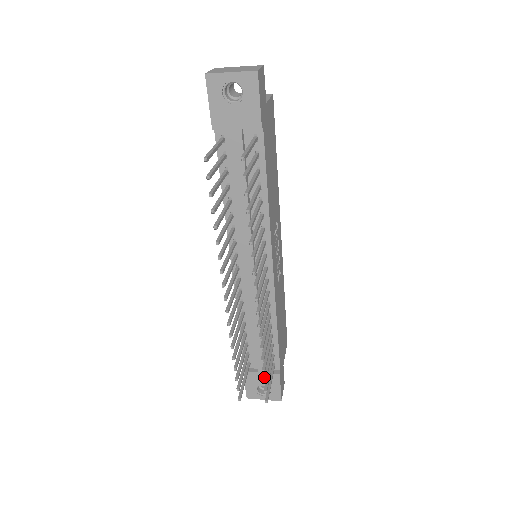
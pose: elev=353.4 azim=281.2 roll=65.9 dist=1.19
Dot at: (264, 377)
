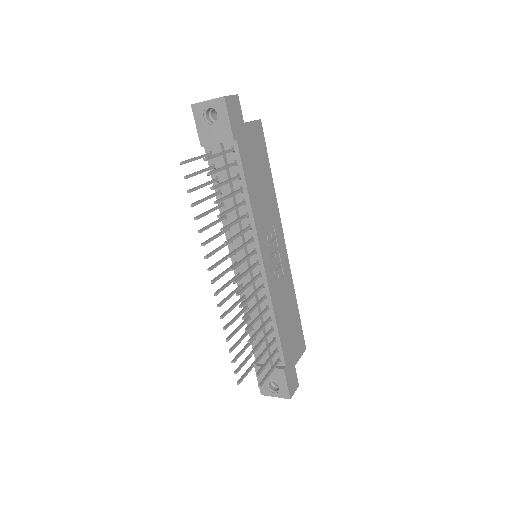
Dot at: (255, 361)
